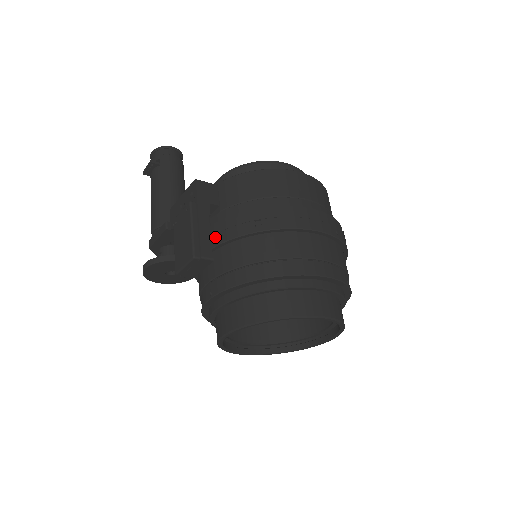
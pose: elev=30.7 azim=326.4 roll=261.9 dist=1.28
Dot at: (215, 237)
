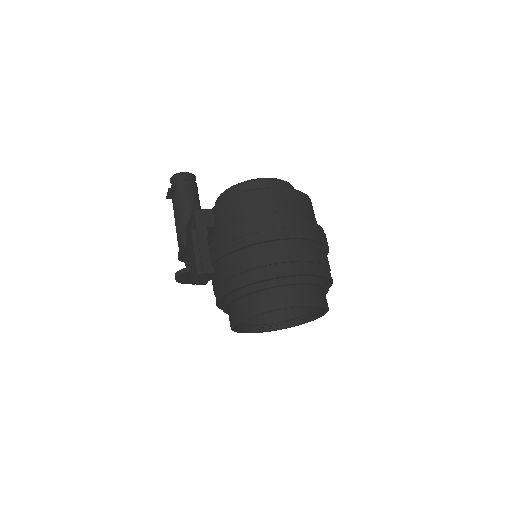
Dot at: (213, 254)
